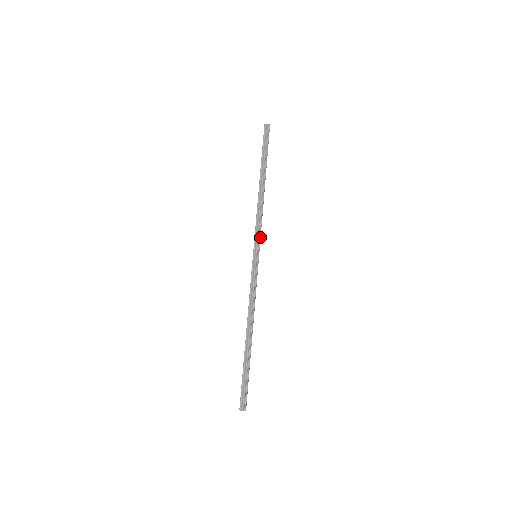
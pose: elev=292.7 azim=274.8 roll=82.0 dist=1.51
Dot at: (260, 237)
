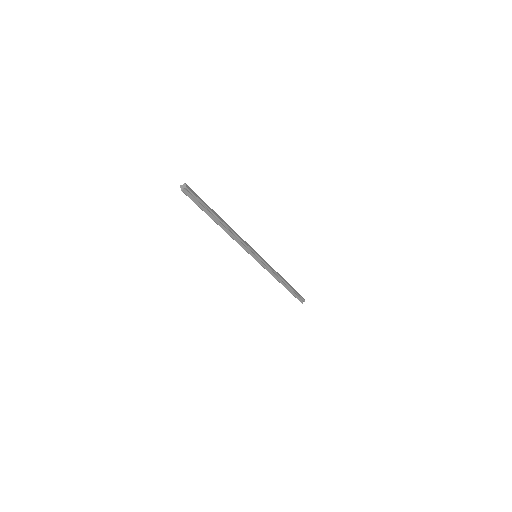
Dot at: (251, 249)
